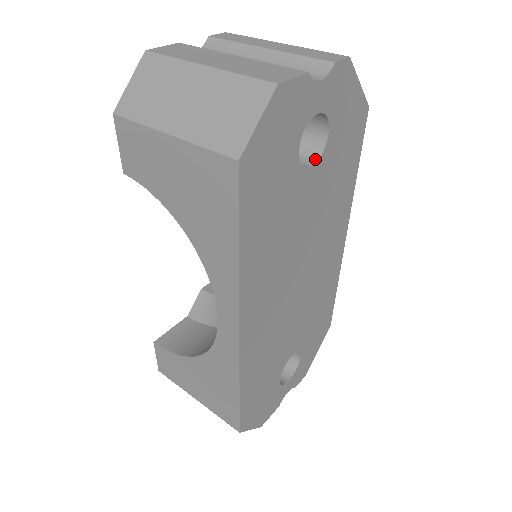
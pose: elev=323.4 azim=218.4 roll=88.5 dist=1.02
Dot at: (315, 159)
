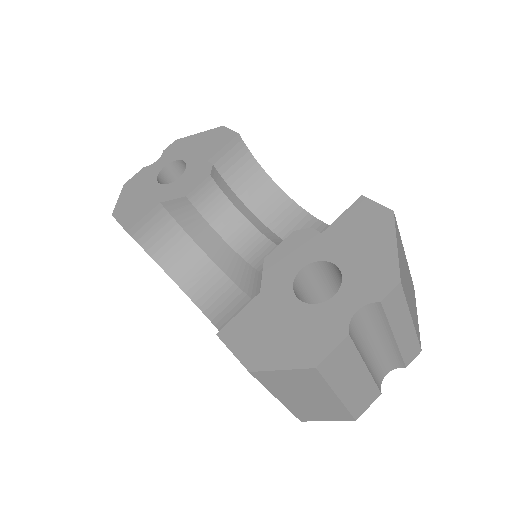
Dot at: occluded
